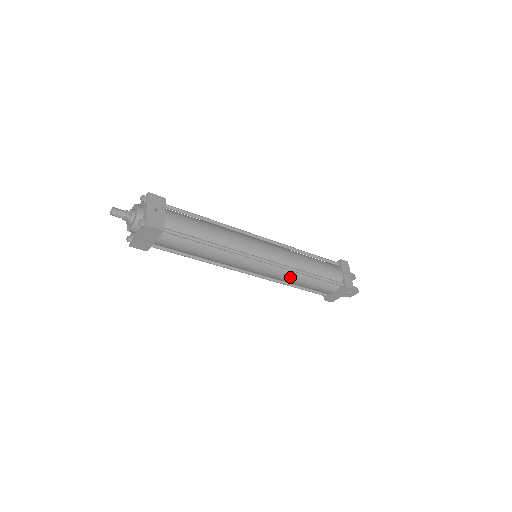
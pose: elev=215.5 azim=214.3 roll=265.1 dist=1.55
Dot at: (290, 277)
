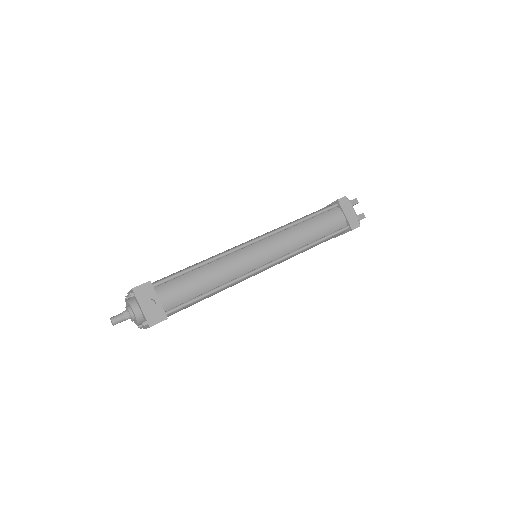
Dot at: occluded
